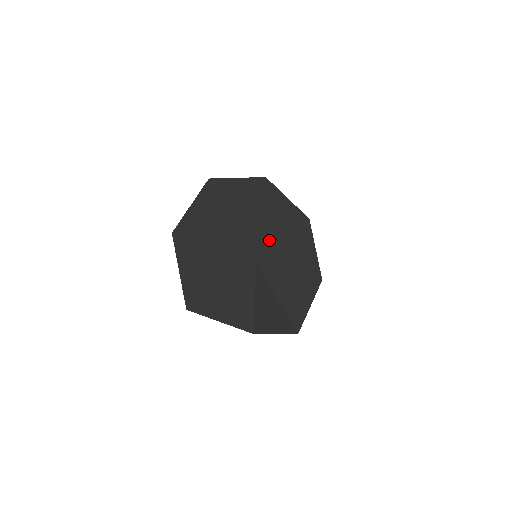
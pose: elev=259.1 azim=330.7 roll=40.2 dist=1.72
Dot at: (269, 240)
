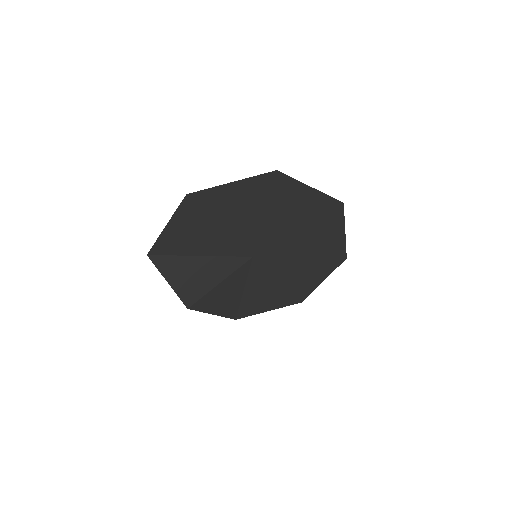
Dot at: (284, 251)
